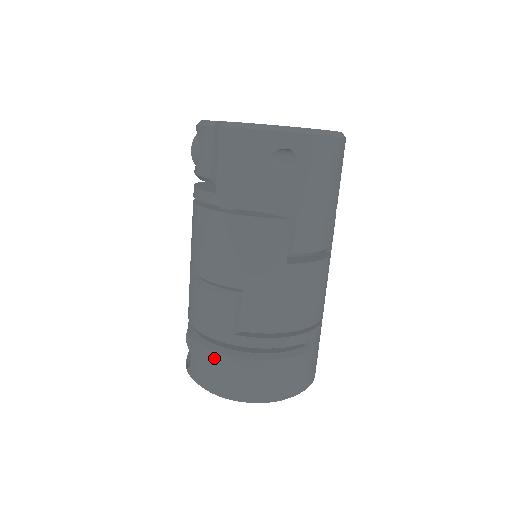
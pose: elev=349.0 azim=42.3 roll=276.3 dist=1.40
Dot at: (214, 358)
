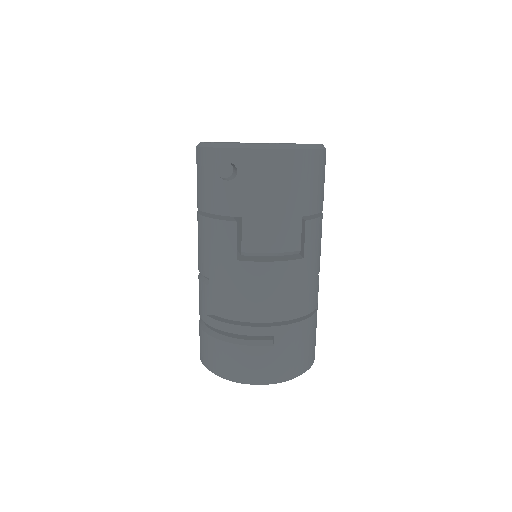
Dot at: (201, 333)
